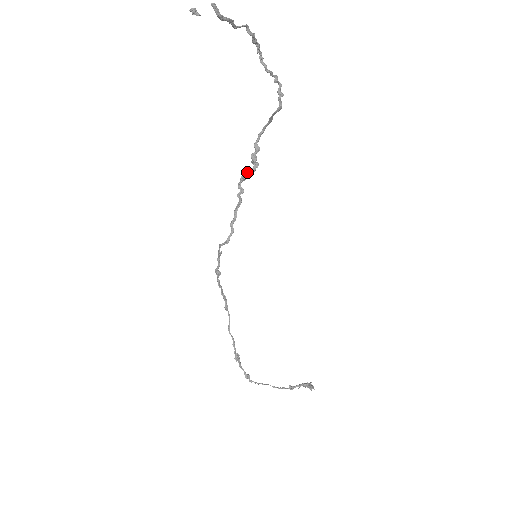
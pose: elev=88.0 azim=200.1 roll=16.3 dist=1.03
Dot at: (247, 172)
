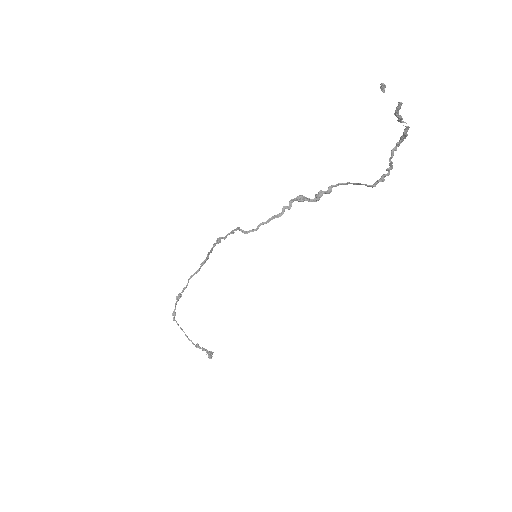
Dot at: (306, 197)
